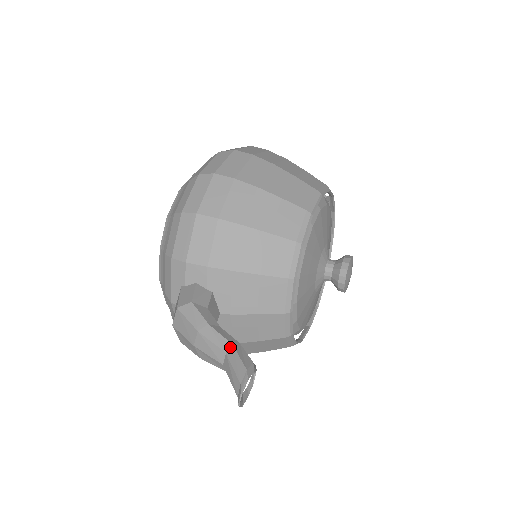
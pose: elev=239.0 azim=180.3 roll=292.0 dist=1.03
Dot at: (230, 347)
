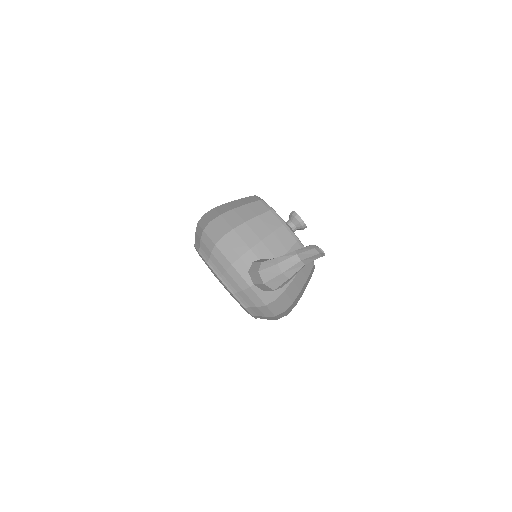
Dot at: (296, 252)
